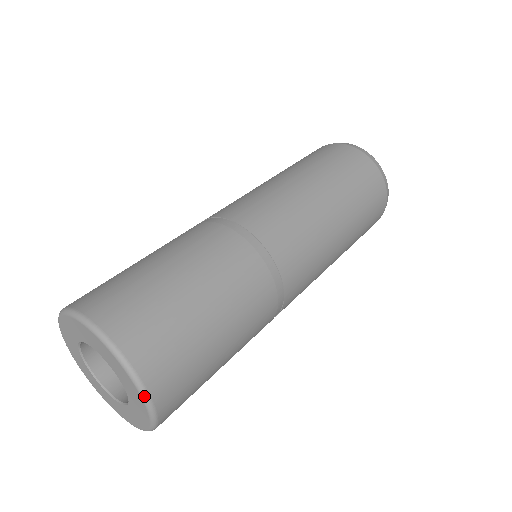
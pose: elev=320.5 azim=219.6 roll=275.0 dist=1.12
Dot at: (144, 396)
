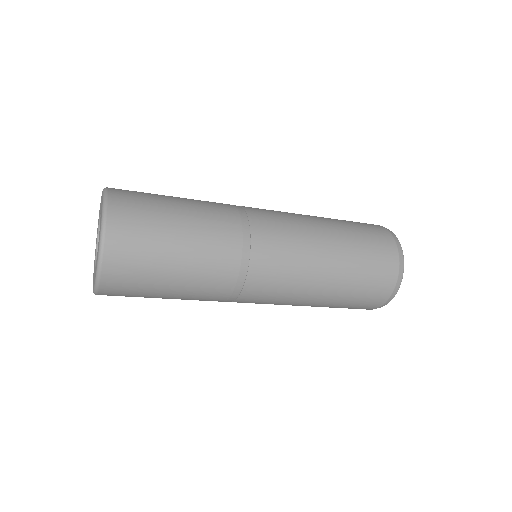
Dot at: (103, 212)
